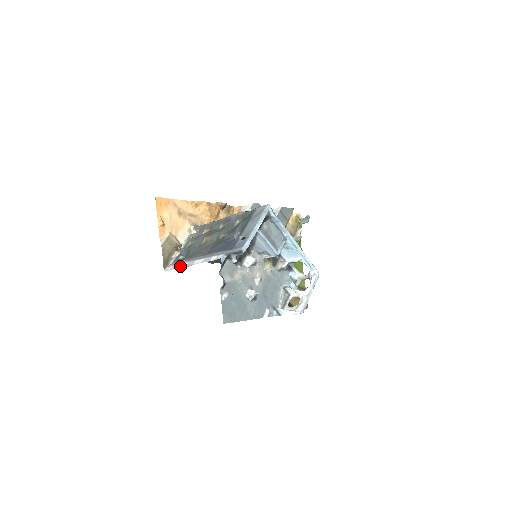
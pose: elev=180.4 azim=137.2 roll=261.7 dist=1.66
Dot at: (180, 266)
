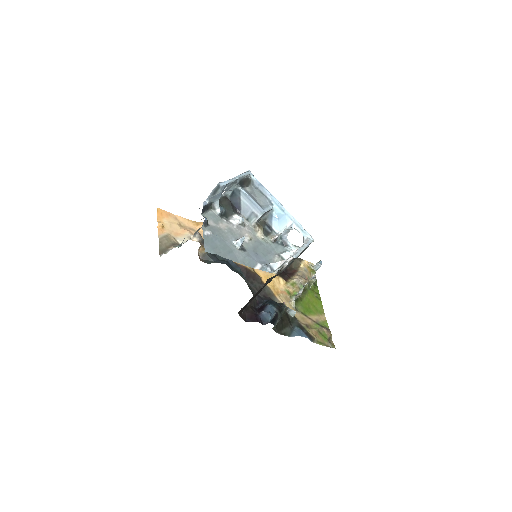
Dot at: occluded
